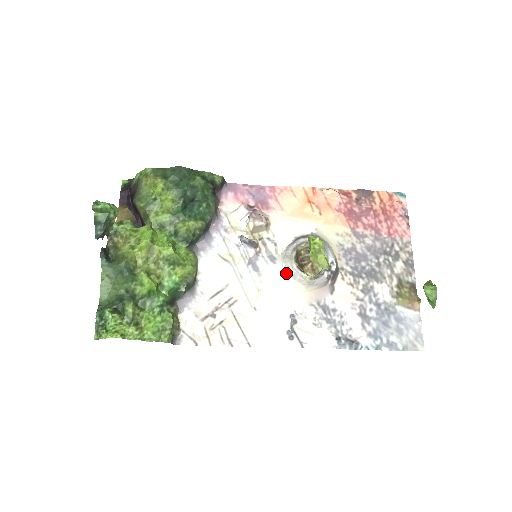
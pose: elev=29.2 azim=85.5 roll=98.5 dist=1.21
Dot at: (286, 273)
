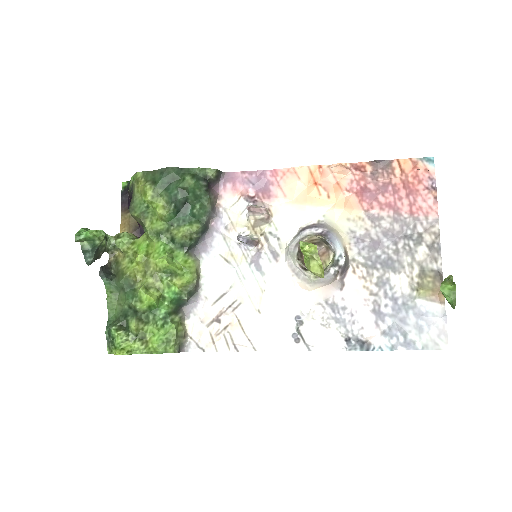
Dot at: (290, 271)
